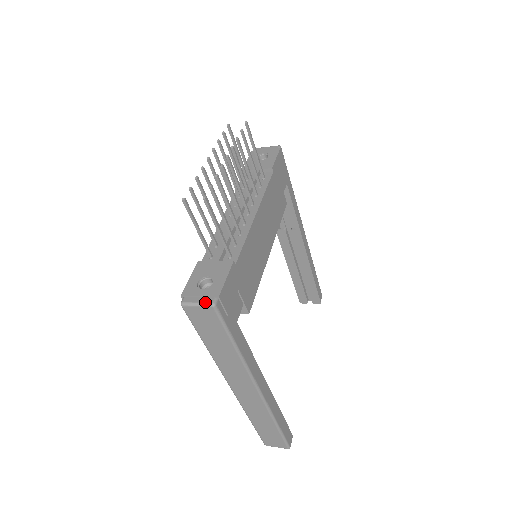
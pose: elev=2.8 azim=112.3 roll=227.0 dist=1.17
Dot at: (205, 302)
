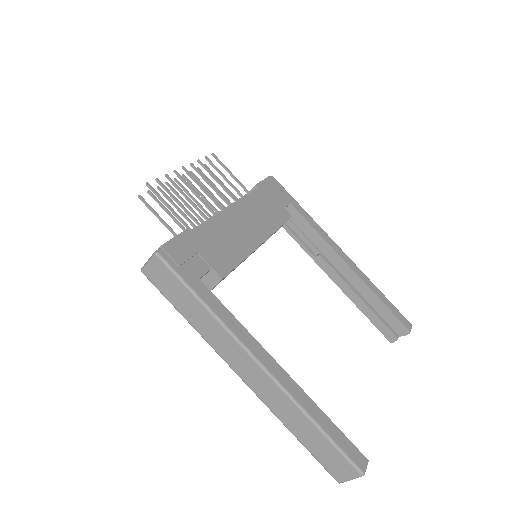
Dot at: occluded
